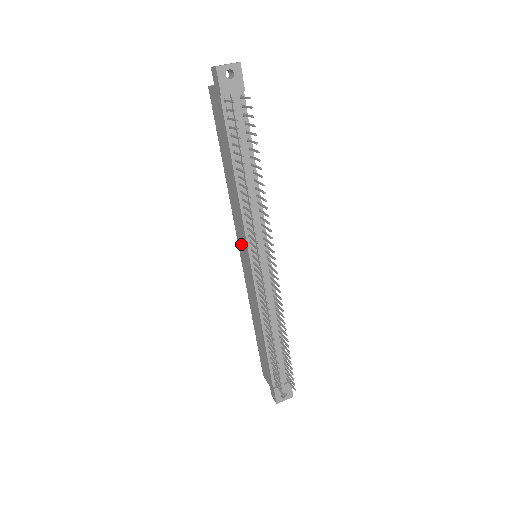
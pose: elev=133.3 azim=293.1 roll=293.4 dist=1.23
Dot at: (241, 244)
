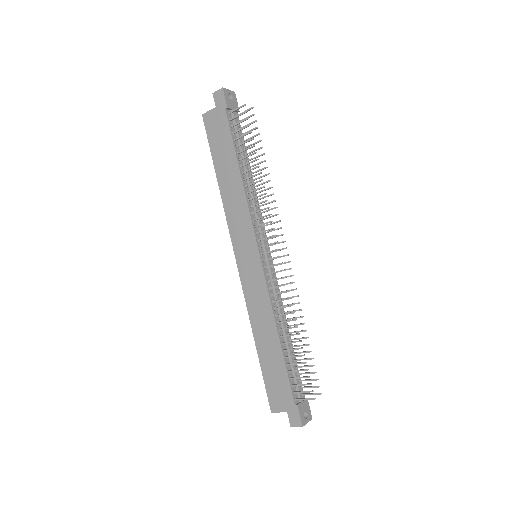
Dot at: (241, 245)
